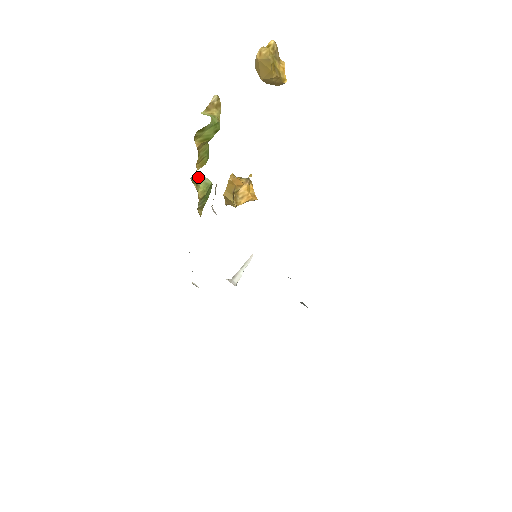
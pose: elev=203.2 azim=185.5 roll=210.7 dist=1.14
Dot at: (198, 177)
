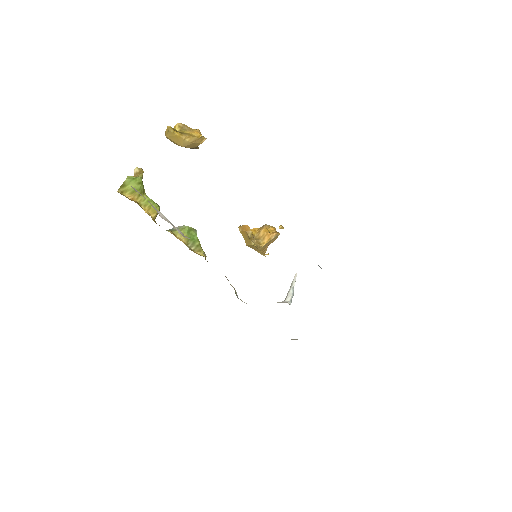
Dot at: occluded
